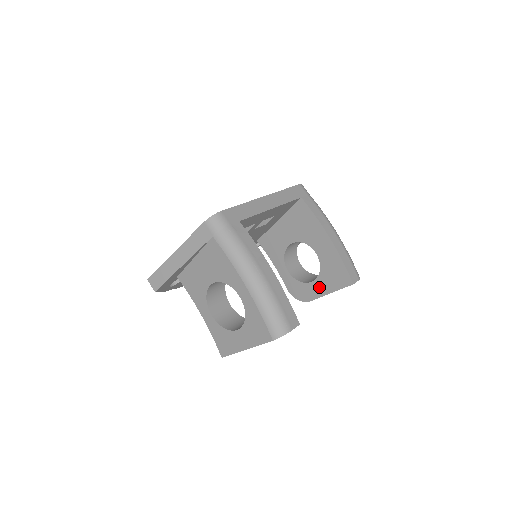
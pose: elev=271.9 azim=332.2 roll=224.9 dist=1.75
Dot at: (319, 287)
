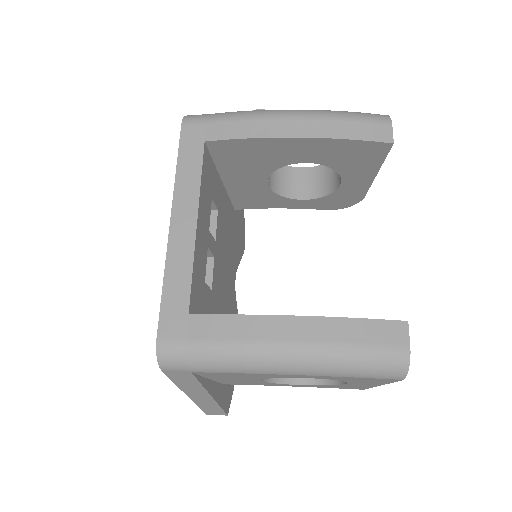
Dot at: (356, 181)
